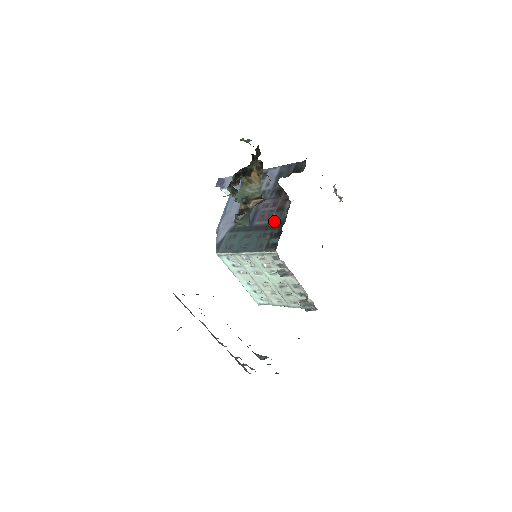
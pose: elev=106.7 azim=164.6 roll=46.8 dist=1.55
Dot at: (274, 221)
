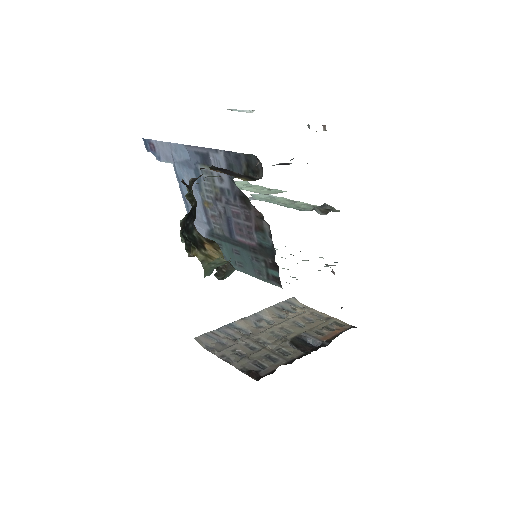
Dot at: (260, 245)
